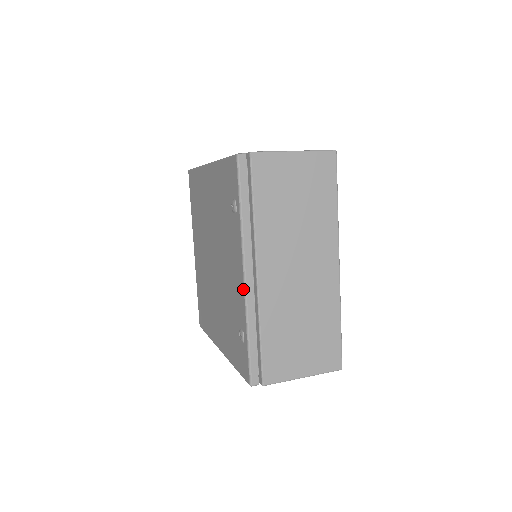
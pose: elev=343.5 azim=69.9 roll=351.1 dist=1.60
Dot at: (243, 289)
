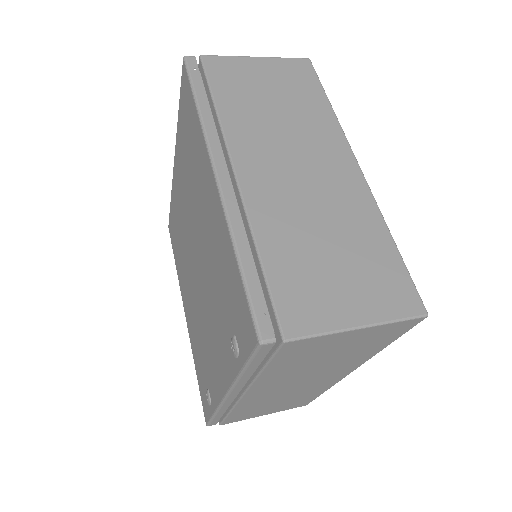
Dot at: (220, 398)
